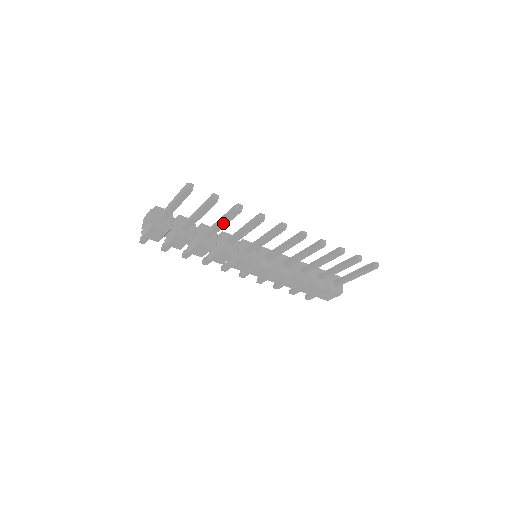
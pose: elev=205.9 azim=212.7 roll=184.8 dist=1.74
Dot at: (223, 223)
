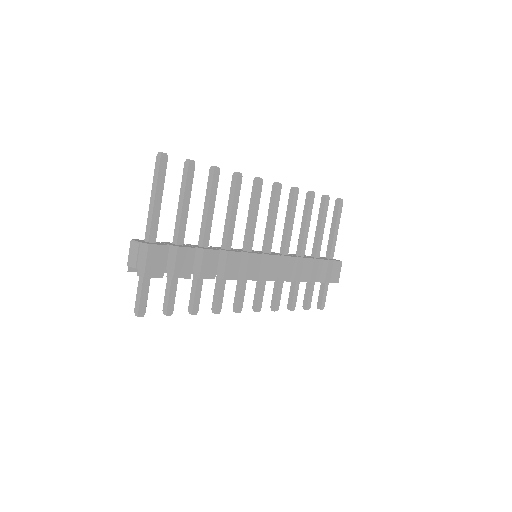
Dot at: (211, 204)
